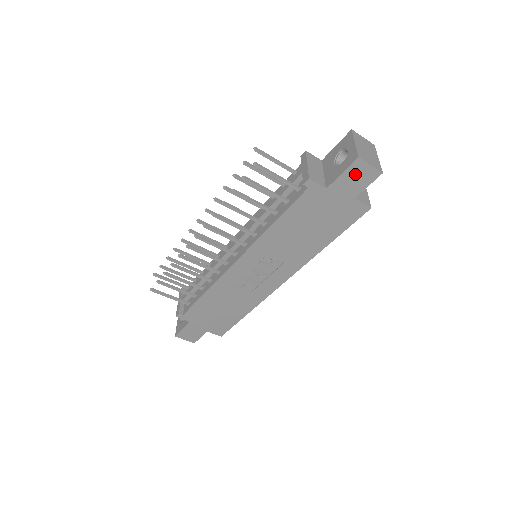
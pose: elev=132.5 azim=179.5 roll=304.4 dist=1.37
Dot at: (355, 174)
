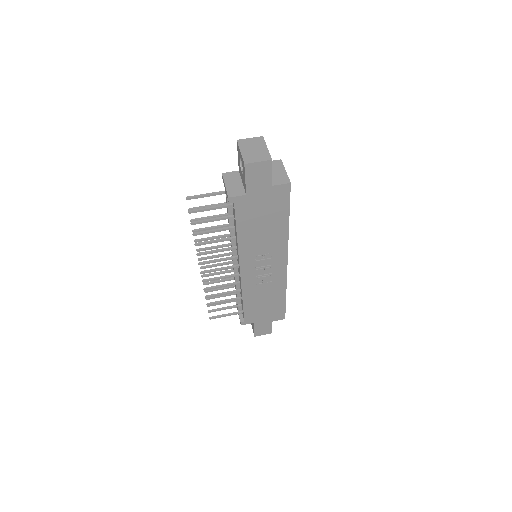
Dot at: (254, 174)
